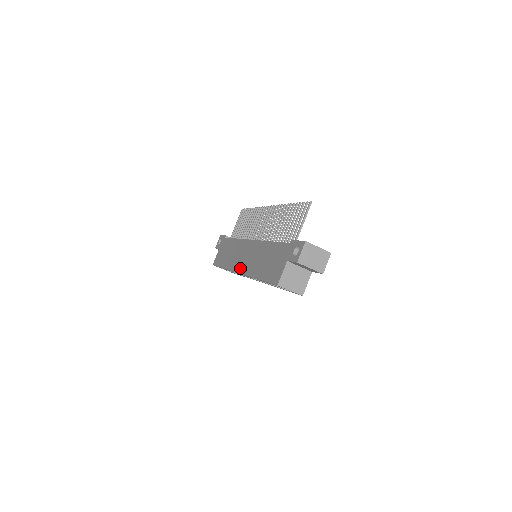
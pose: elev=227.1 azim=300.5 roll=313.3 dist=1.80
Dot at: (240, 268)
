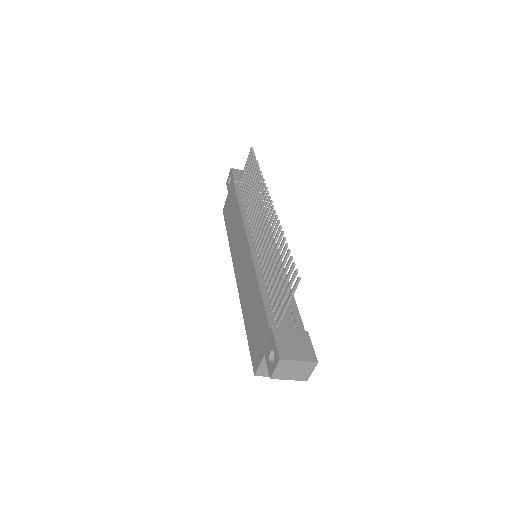
Dot at: (236, 272)
